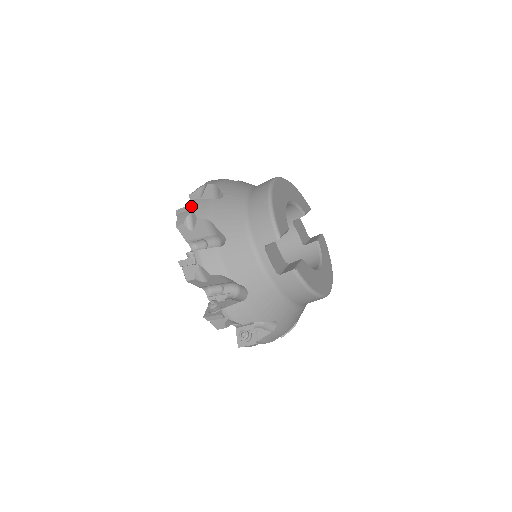
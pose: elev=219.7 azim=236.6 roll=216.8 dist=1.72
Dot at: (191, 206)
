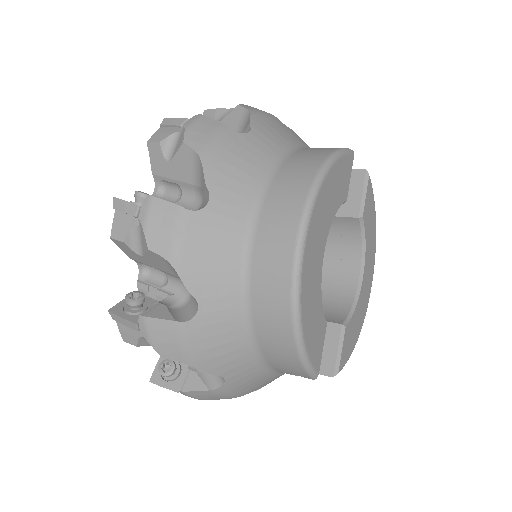
Dot at: (140, 330)
